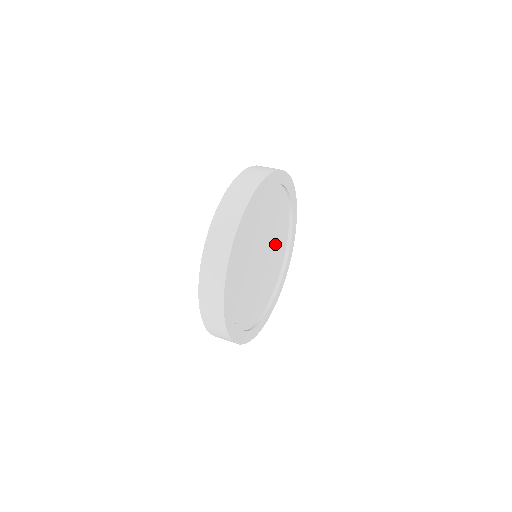
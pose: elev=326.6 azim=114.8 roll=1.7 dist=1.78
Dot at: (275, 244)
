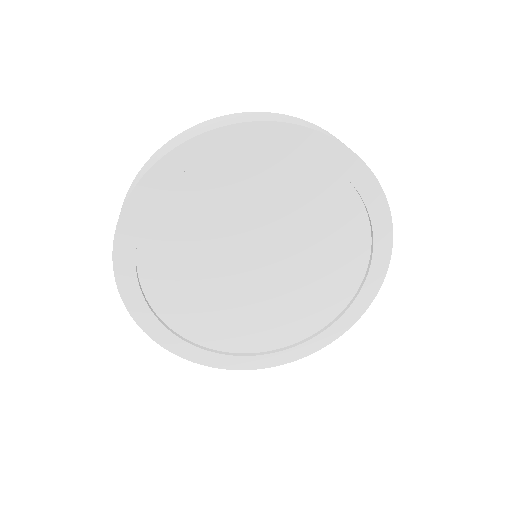
Dot at: (308, 278)
